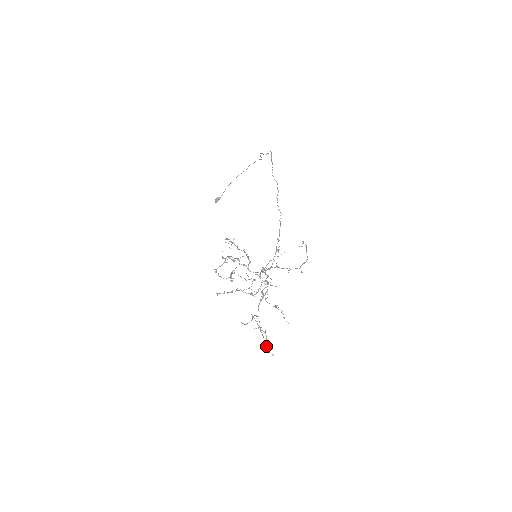
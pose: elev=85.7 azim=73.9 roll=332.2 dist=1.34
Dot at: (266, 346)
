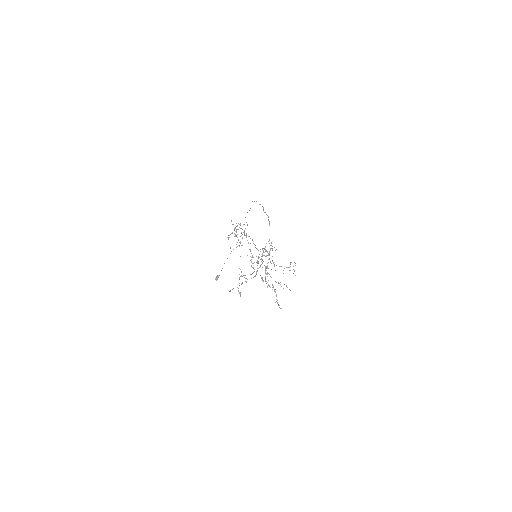
Dot at: (277, 303)
